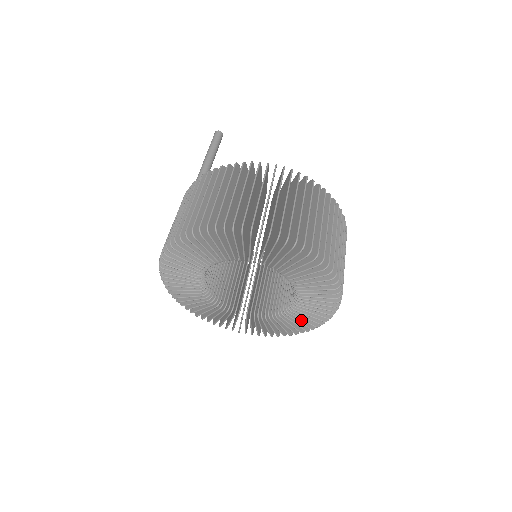
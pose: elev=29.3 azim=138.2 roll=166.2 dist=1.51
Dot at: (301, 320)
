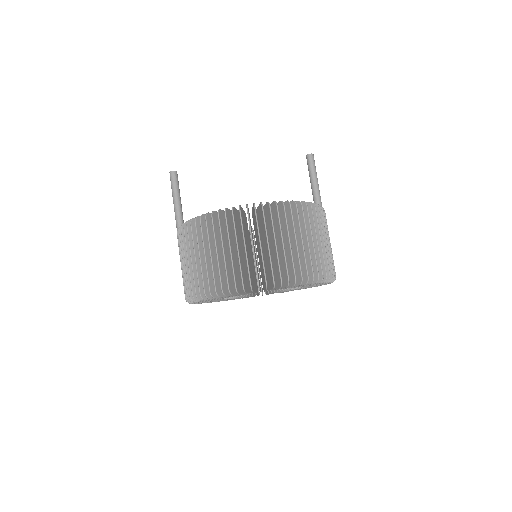
Dot at: occluded
